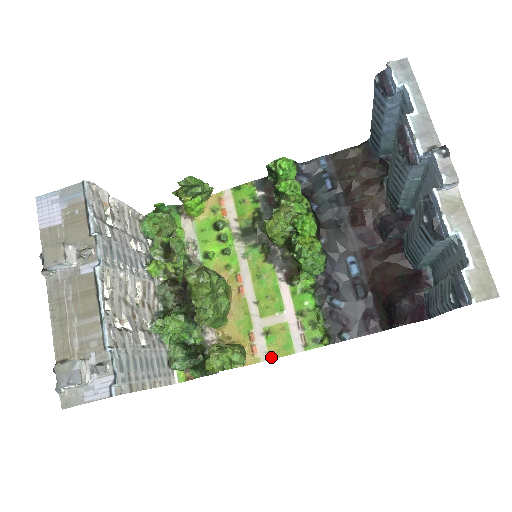
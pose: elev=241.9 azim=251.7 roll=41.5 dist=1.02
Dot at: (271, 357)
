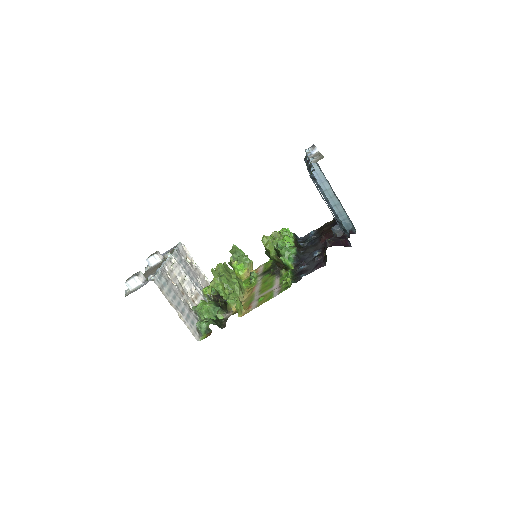
Dot at: (258, 306)
